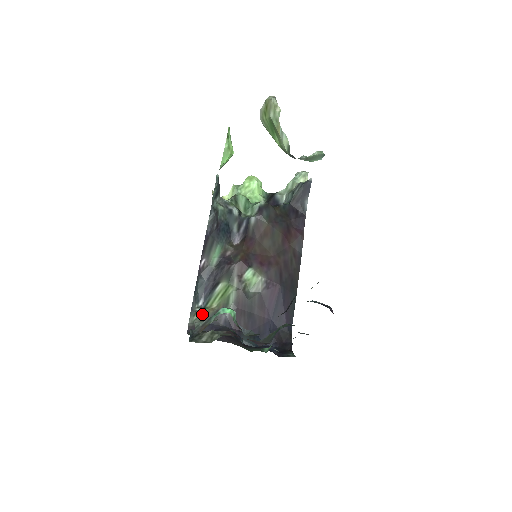
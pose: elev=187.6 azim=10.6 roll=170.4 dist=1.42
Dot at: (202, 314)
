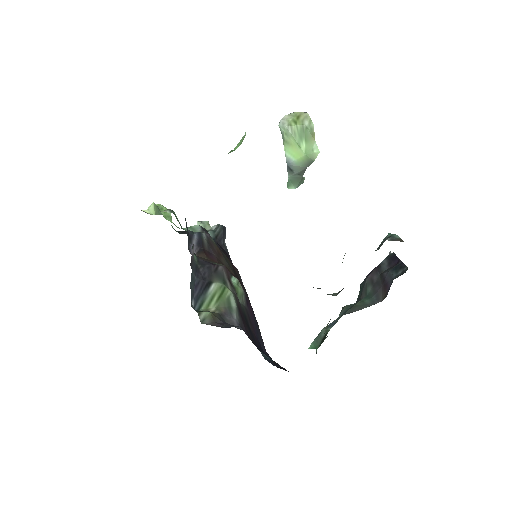
Dot at: (211, 313)
